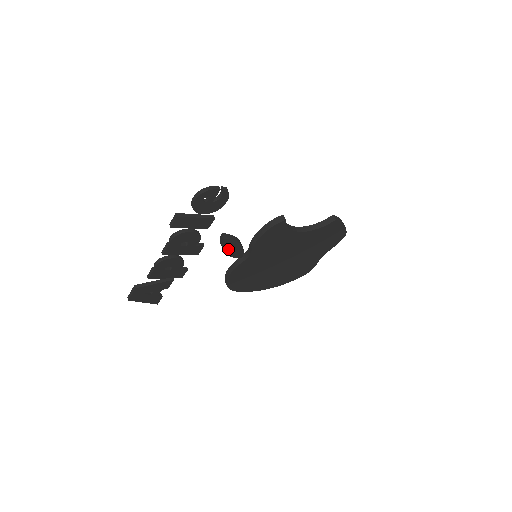
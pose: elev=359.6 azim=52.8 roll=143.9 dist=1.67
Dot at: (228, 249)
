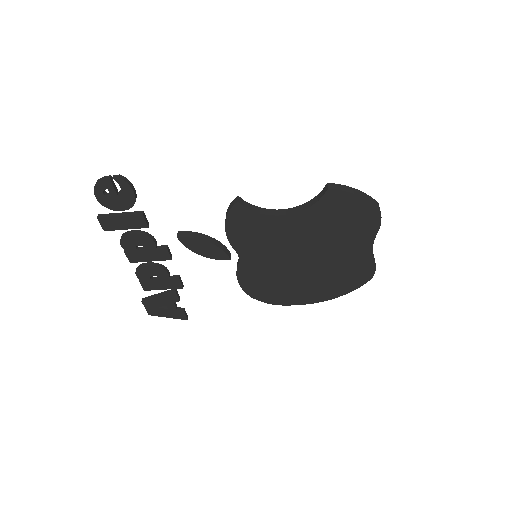
Dot at: (198, 249)
